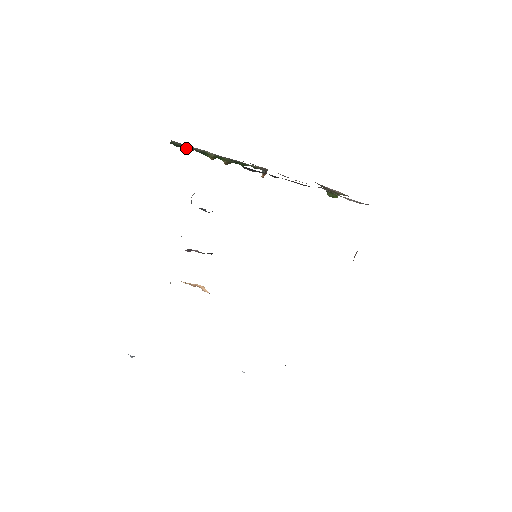
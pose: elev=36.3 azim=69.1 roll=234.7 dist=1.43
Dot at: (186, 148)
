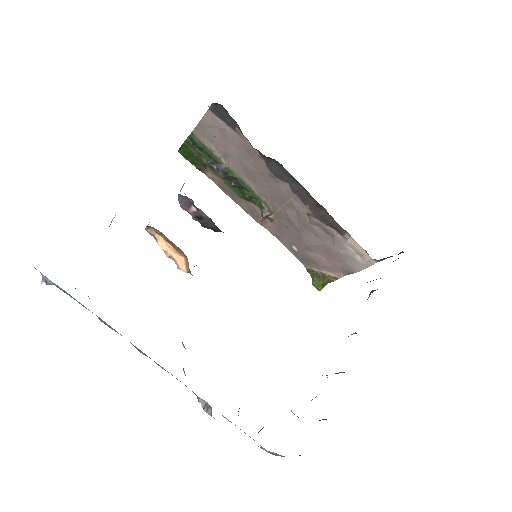
Dot at: (202, 148)
